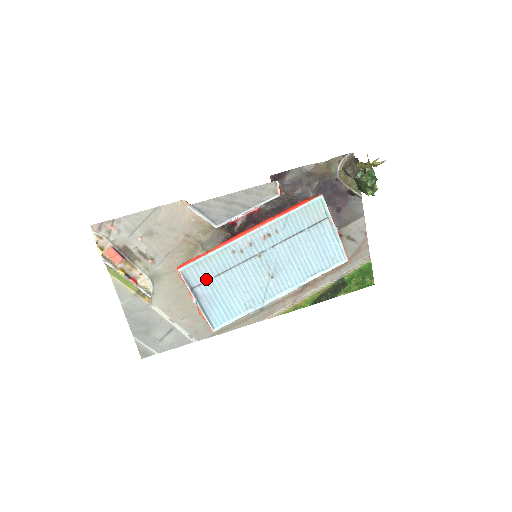
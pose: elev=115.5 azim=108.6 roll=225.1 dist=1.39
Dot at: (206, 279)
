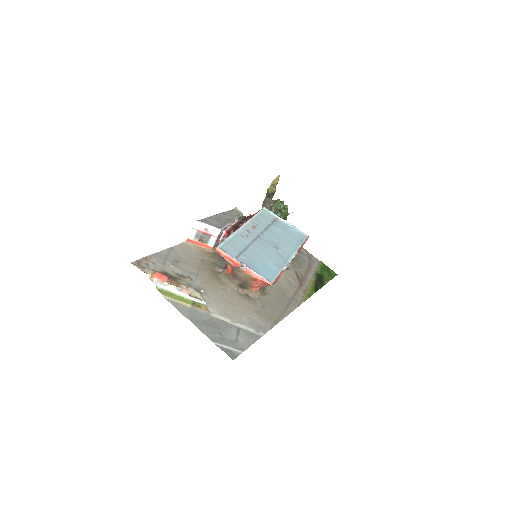
Dot at: (239, 253)
